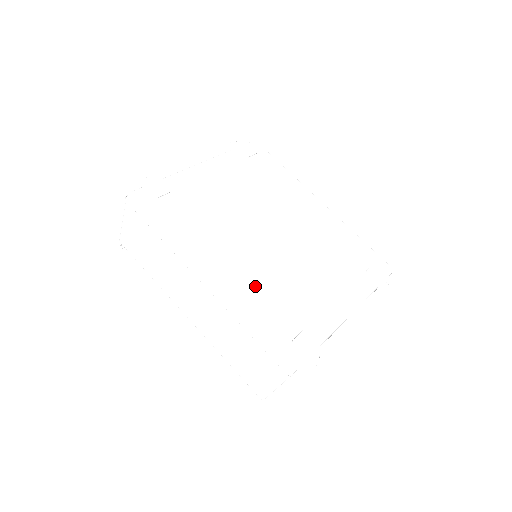
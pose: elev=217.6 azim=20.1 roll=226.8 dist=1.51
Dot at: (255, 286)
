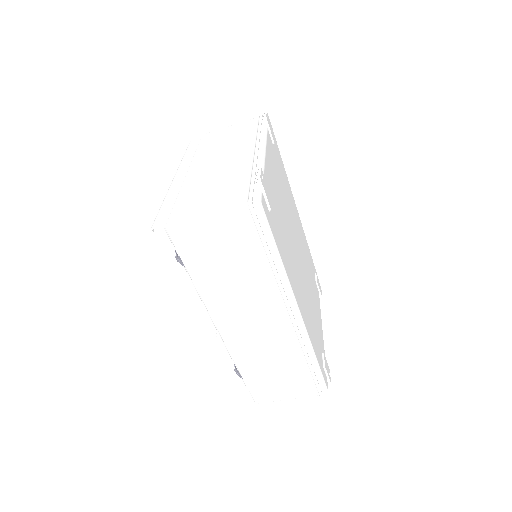
Dot at: (308, 315)
